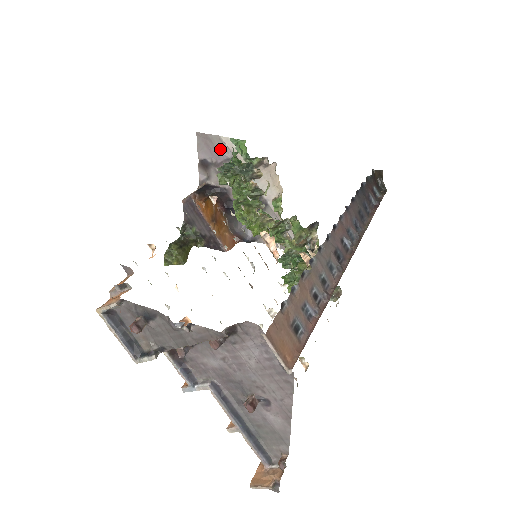
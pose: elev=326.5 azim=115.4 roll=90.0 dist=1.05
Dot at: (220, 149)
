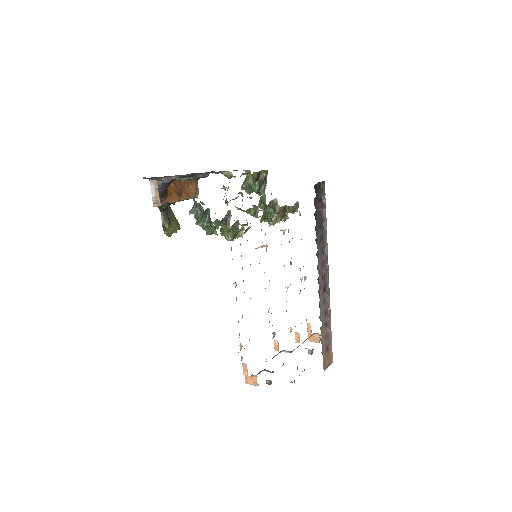
Dot at: occluded
